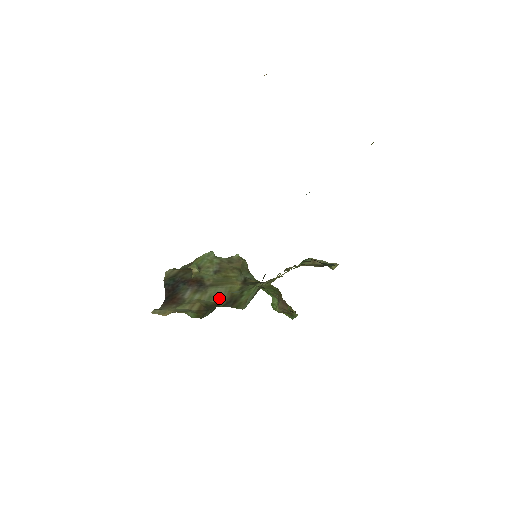
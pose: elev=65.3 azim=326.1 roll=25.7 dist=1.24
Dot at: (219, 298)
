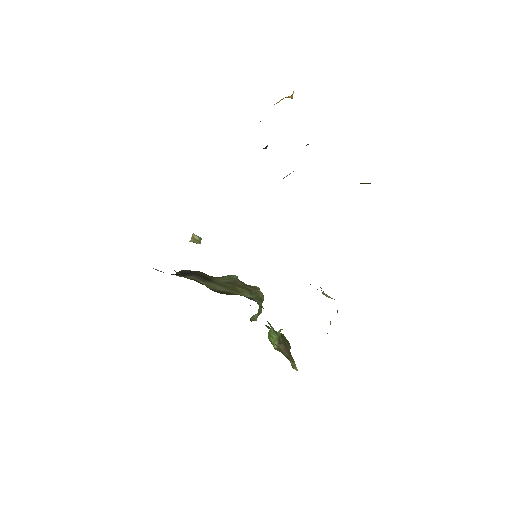
Dot at: (215, 288)
